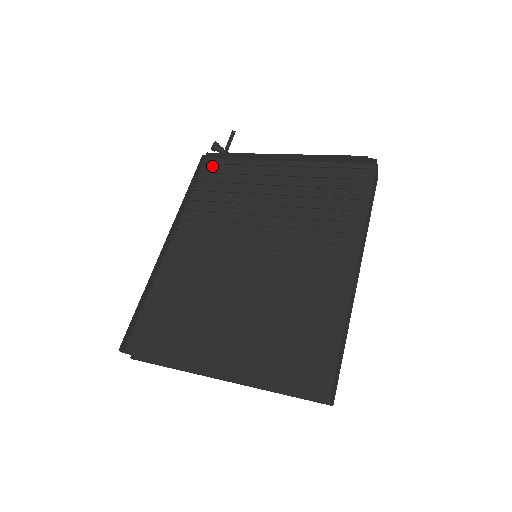
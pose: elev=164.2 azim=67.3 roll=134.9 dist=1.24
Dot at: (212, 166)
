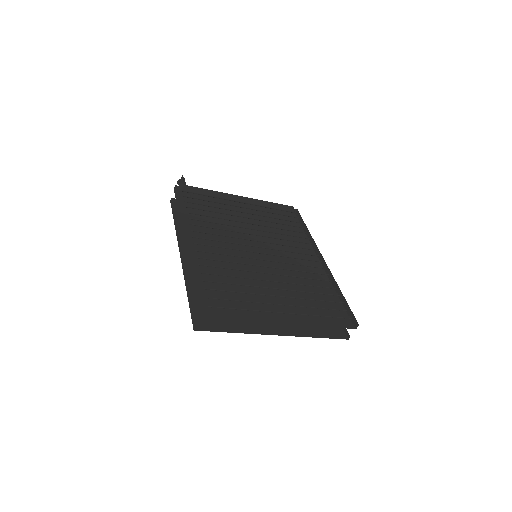
Dot at: (184, 195)
